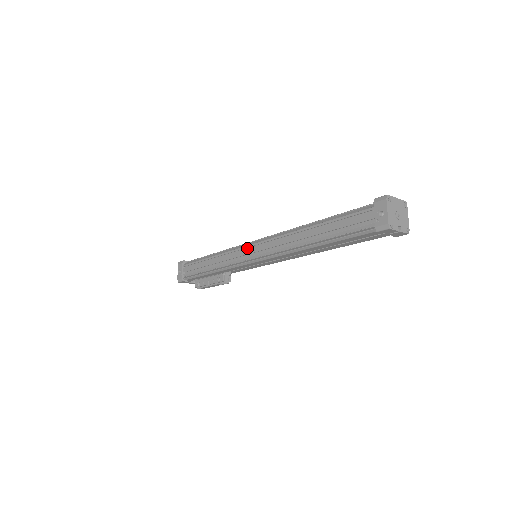
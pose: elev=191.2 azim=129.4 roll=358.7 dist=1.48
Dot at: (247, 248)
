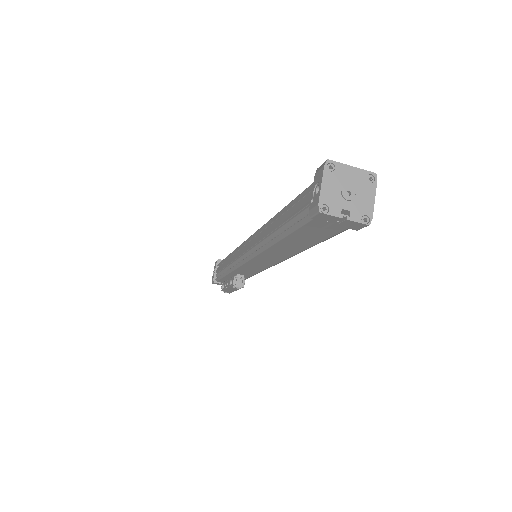
Dot at: occluded
